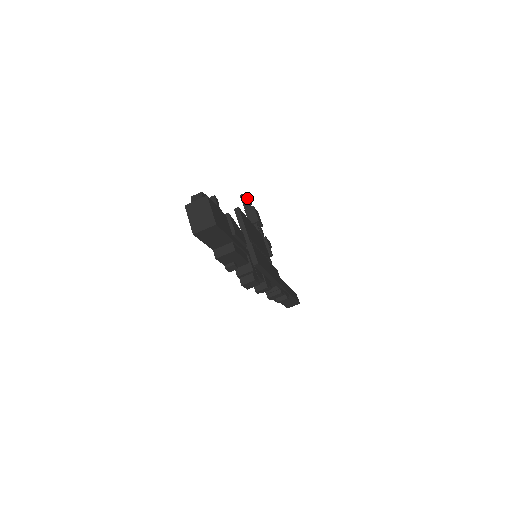
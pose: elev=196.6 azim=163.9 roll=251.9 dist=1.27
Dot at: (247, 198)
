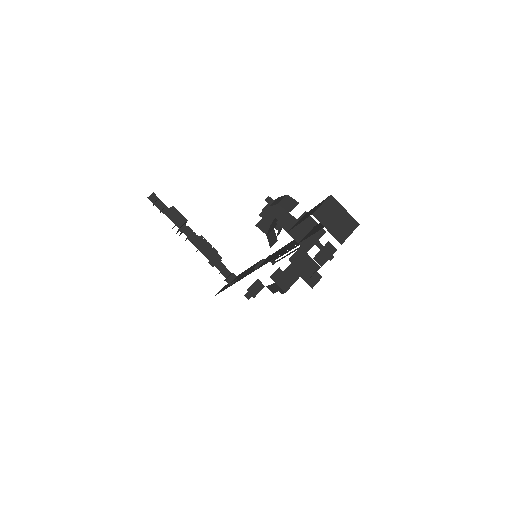
Dot at: (158, 198)
